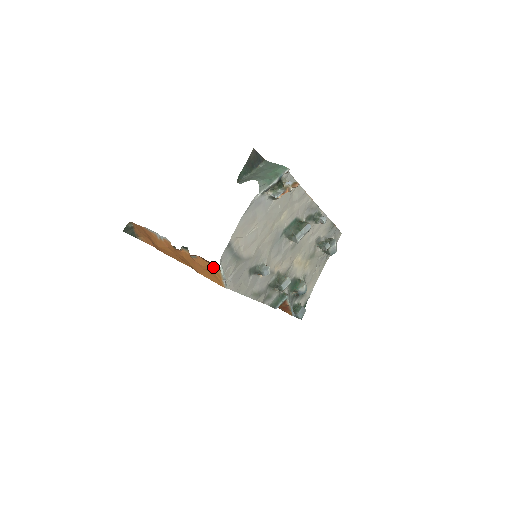
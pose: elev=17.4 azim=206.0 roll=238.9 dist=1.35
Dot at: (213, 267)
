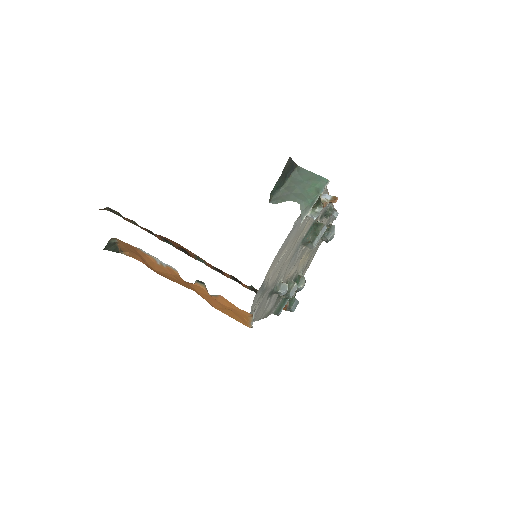
Dot at: (242, 311)
